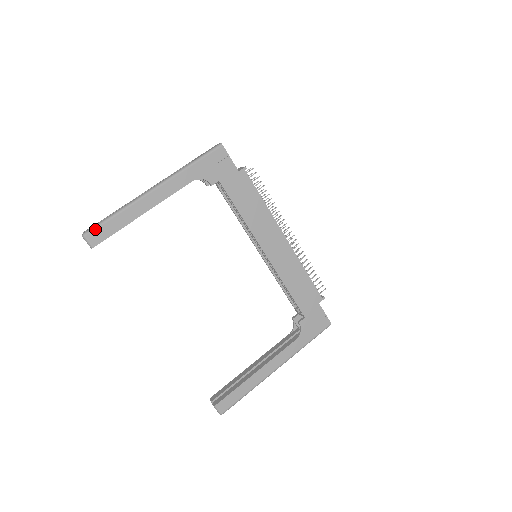
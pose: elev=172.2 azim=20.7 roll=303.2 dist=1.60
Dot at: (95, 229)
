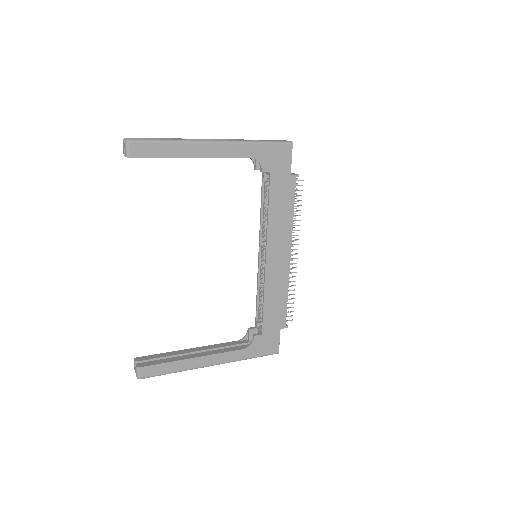
Dot at: (141, 142)
